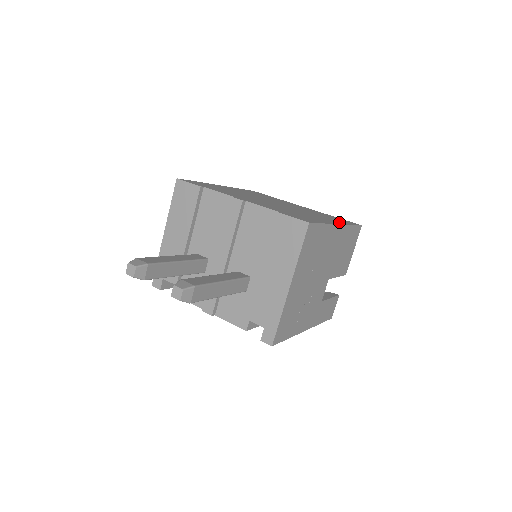
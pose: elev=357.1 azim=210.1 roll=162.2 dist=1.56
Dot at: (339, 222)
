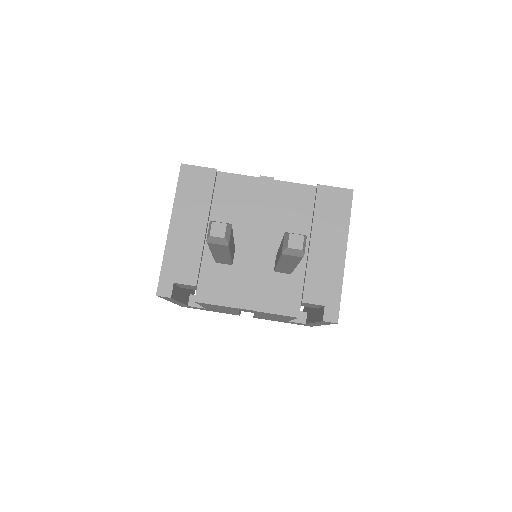
Dot at: occluded
